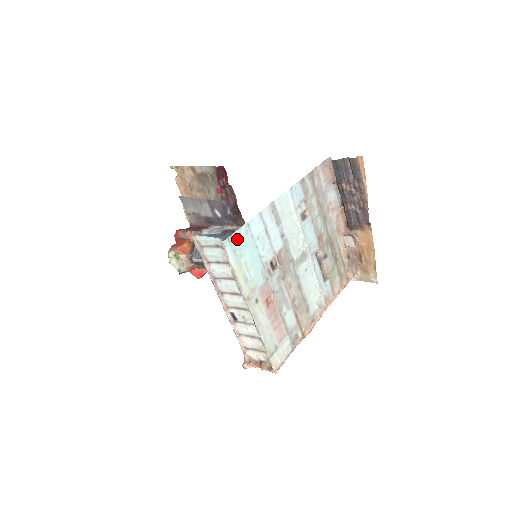
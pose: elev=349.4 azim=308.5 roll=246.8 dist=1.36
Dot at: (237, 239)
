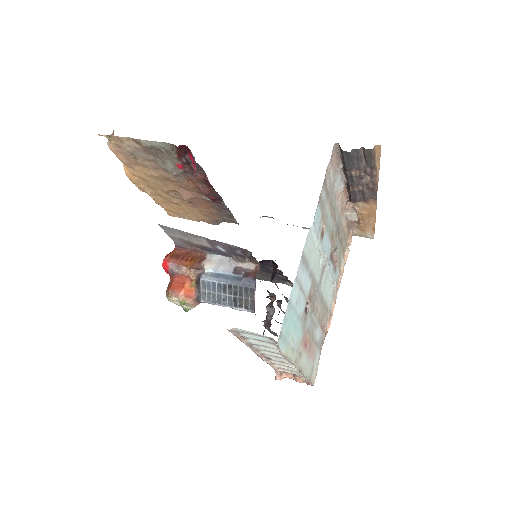
Dot at: (284, 326)
